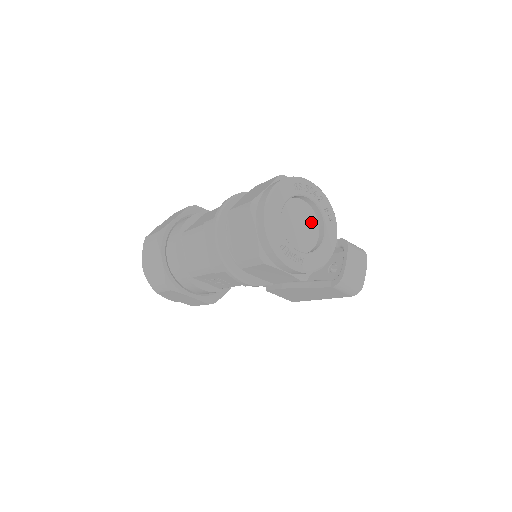
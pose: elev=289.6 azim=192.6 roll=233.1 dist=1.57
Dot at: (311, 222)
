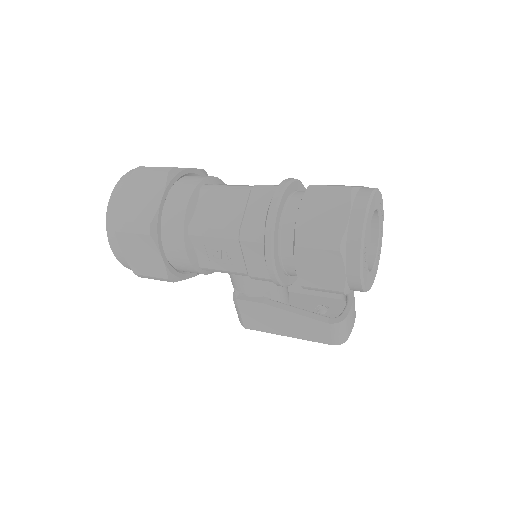
Dot at: (368, 246)
